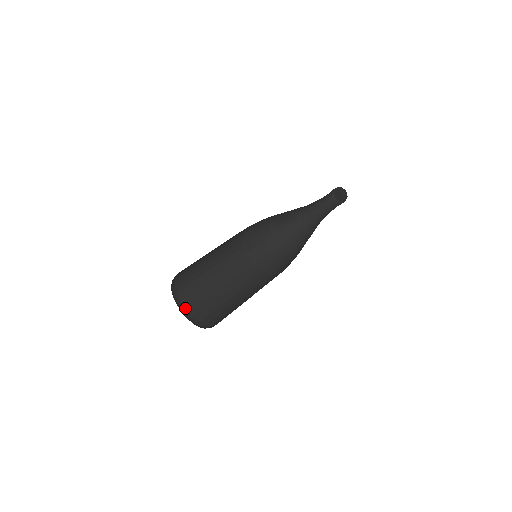
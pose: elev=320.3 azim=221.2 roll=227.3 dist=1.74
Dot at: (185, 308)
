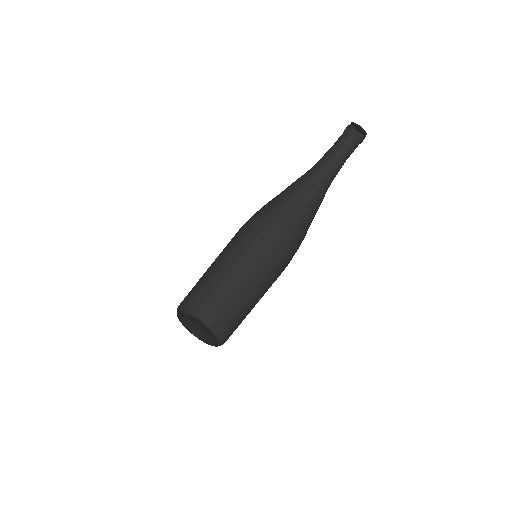
Dot at: (204, 316)
